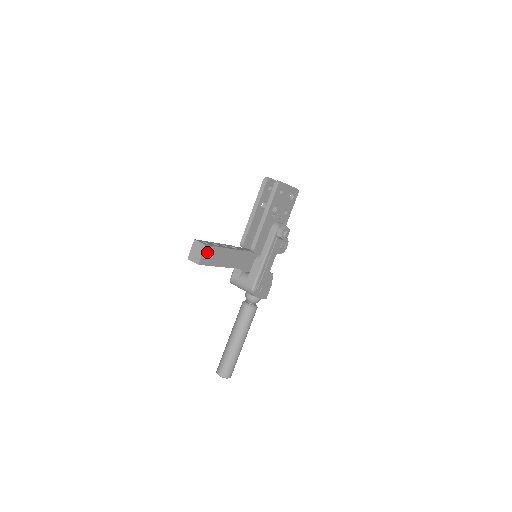
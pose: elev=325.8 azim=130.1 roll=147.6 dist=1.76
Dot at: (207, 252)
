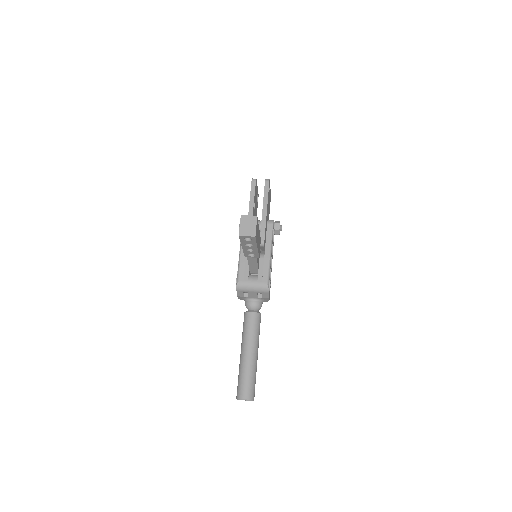
Dot at: (256, 226)
